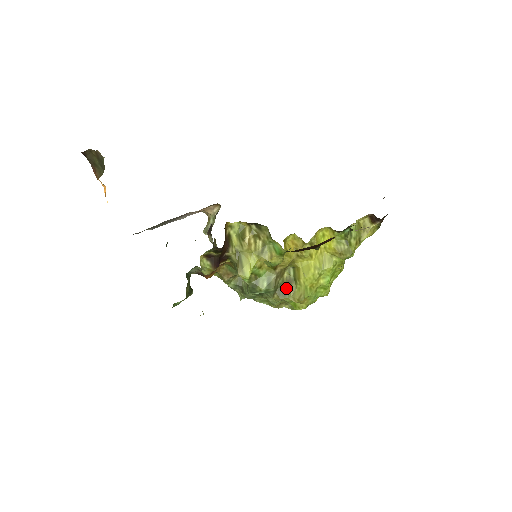
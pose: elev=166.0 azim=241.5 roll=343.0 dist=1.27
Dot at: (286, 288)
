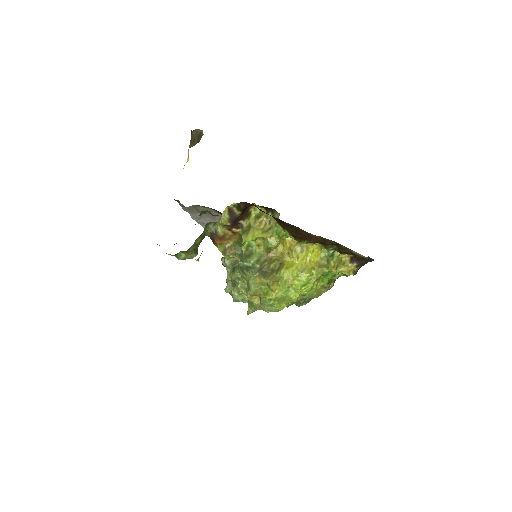
Dot at: (268, 273)
